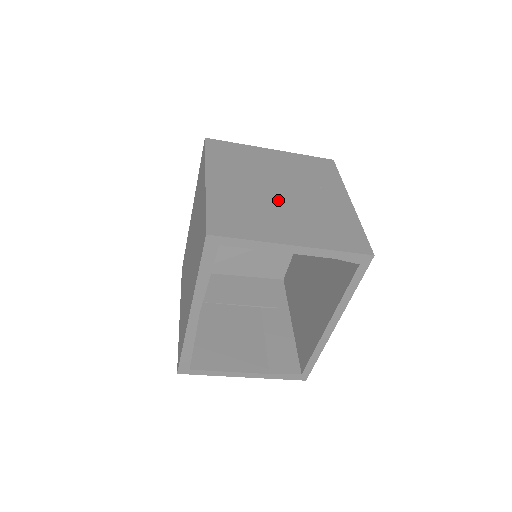
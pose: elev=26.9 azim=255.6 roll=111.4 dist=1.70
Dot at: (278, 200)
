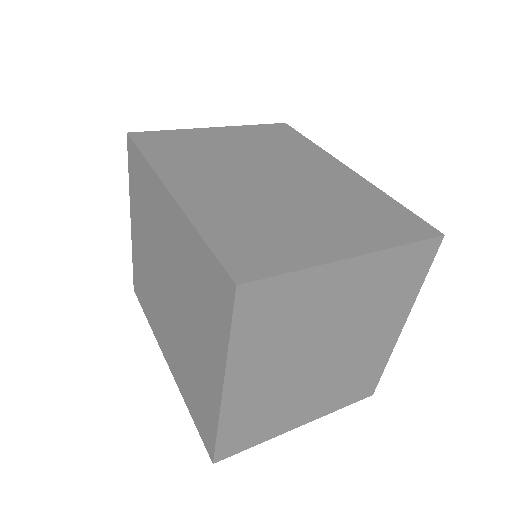
Dot at: (311, 375)
